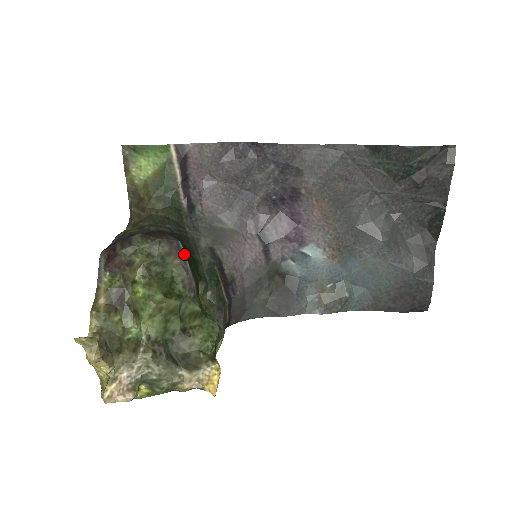
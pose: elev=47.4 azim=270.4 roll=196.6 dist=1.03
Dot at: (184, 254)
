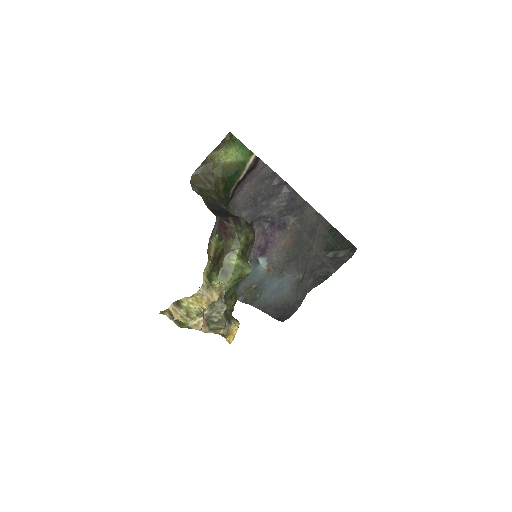
Dot at: occluded
